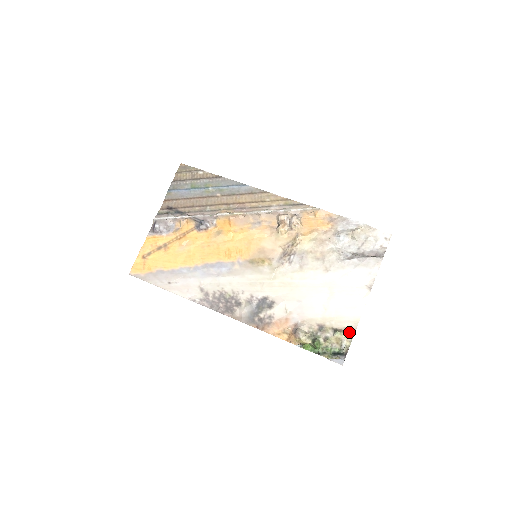
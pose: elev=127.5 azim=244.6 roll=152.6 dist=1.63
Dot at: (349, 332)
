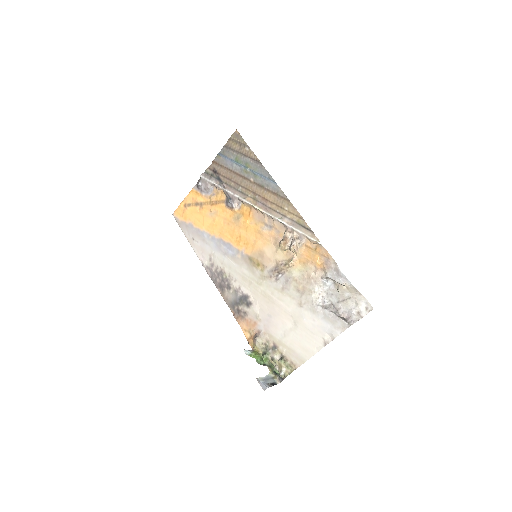
Dot at: (292, 366)
